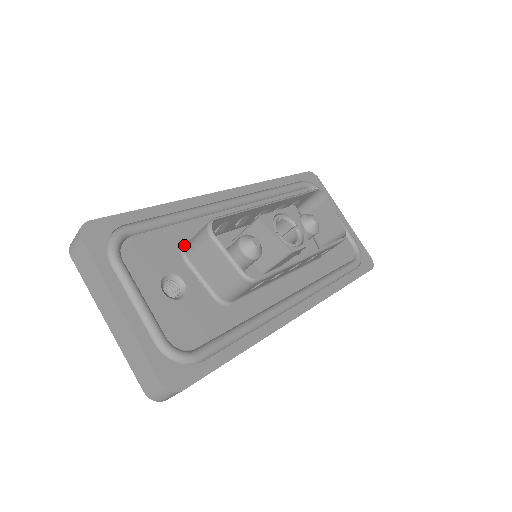
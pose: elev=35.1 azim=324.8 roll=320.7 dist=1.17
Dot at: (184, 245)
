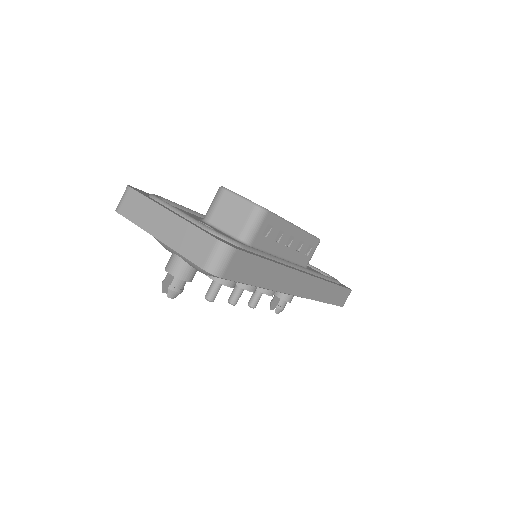
Dot at: (202, 219)
